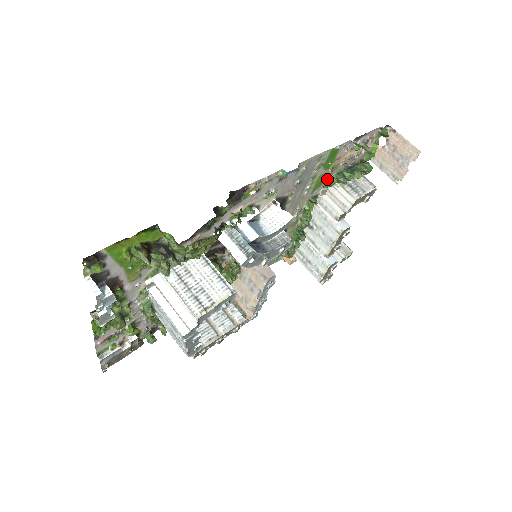
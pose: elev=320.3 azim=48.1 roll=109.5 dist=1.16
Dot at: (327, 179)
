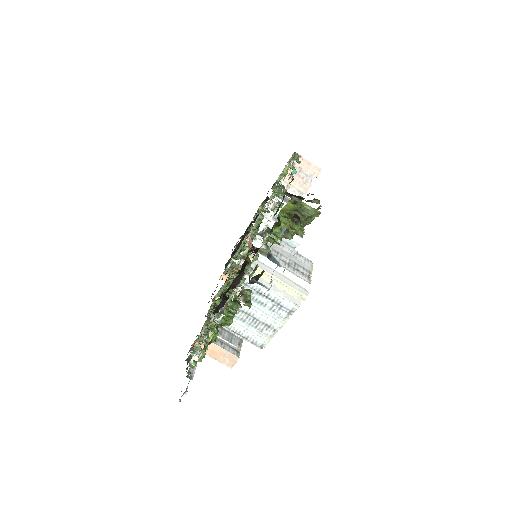
Dot at: occluded
